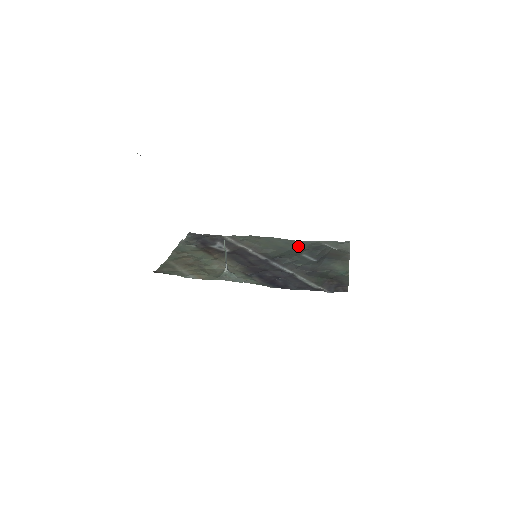
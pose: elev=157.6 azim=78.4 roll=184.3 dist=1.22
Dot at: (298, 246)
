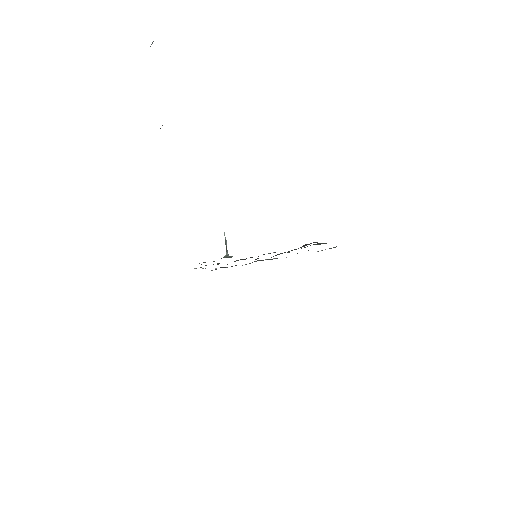
Dot at: occluded
